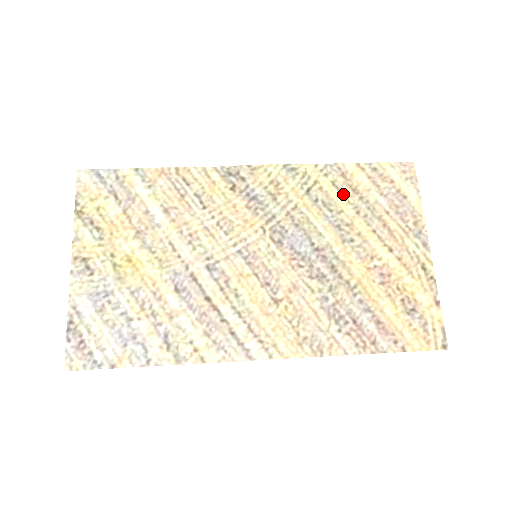
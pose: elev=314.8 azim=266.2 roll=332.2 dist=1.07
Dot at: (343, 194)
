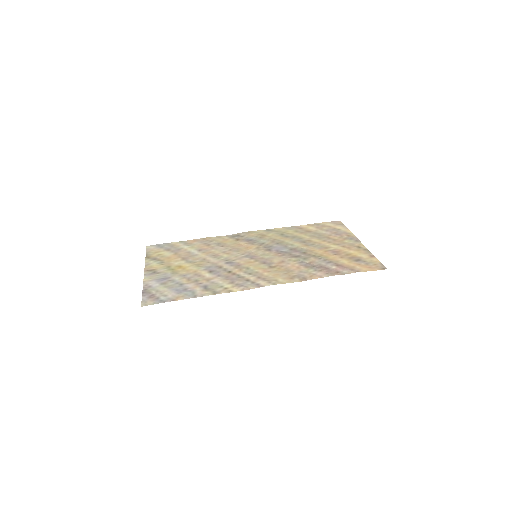
Dot at: (302, 233)
